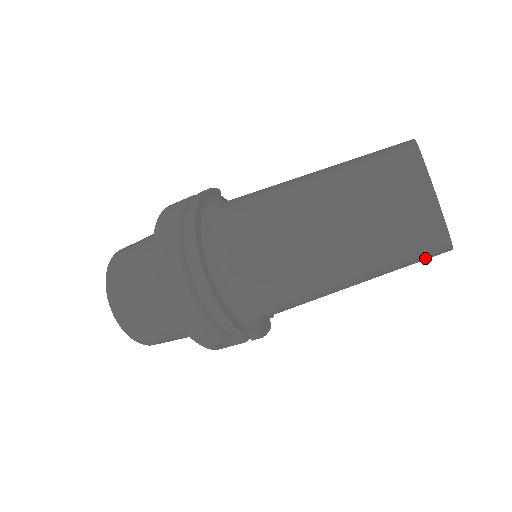
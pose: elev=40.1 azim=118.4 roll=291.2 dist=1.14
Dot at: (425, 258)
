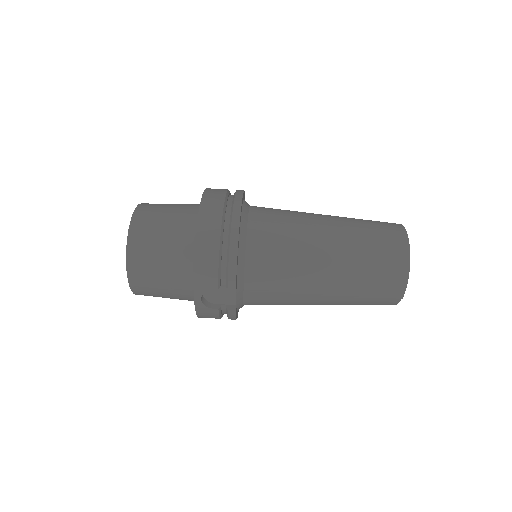
Dot at: (384, 295)
